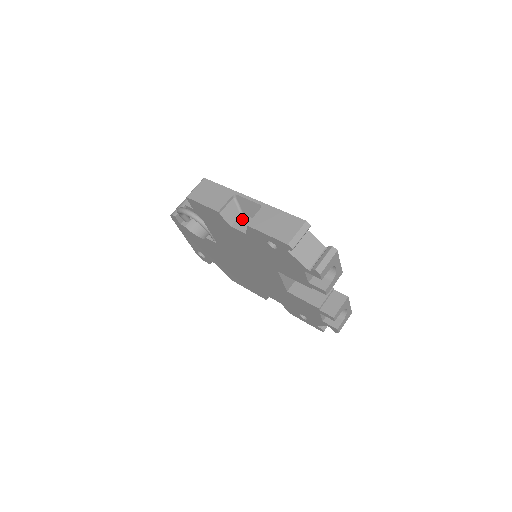
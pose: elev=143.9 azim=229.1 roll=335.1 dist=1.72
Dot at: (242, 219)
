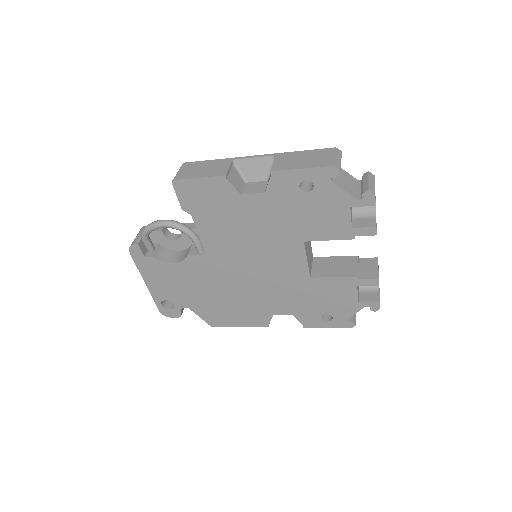
Dot at: (250, 185)
